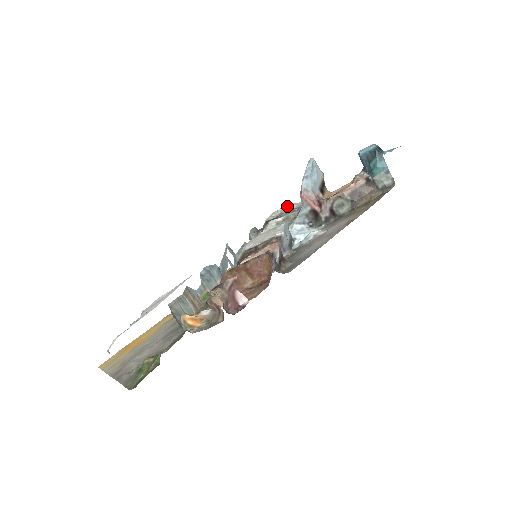
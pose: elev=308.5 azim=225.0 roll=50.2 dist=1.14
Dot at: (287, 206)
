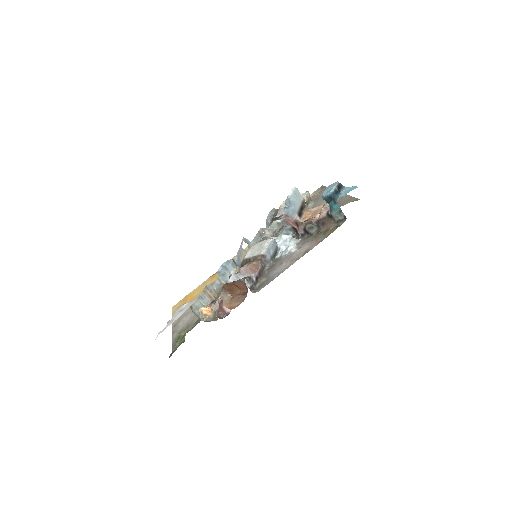
Dot at: occluded
